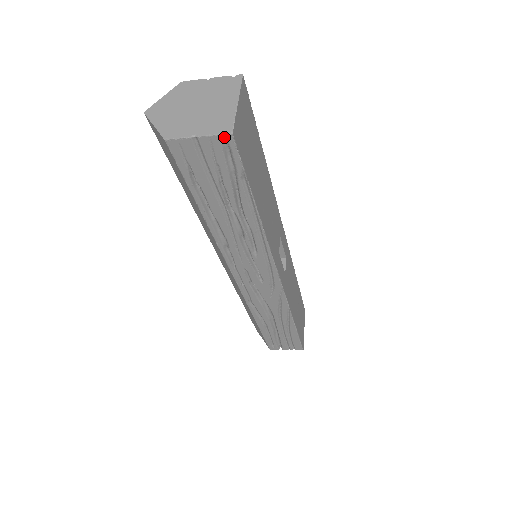
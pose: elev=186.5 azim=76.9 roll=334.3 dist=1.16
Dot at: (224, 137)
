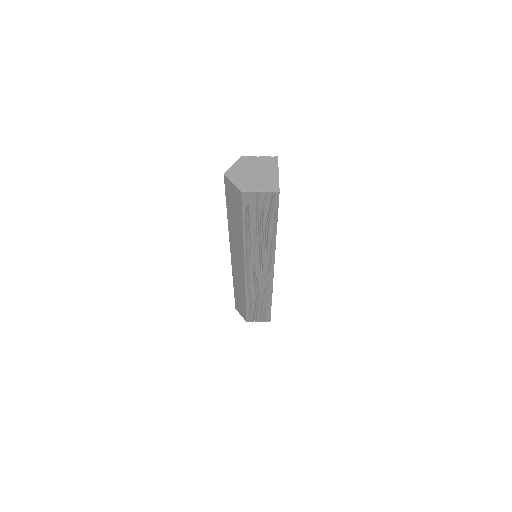
Dot at: (274, 193)
